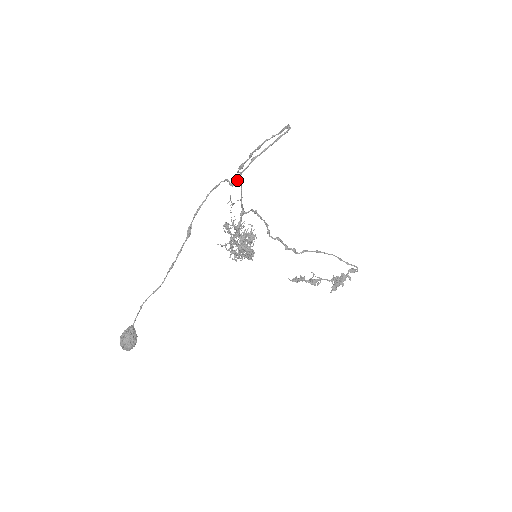
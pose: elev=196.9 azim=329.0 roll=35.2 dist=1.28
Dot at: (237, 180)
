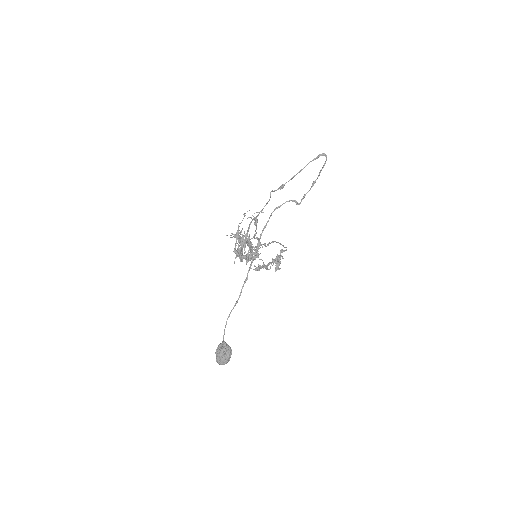
Dot at: occluded
